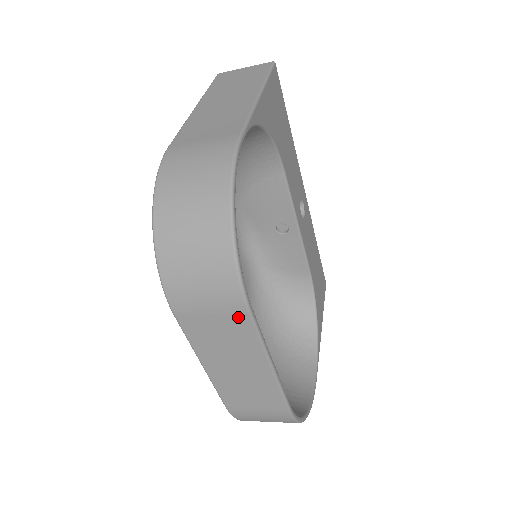
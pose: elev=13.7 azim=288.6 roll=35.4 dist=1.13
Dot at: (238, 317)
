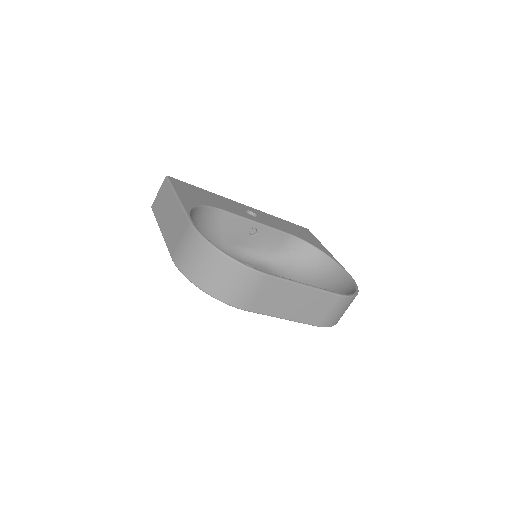
Dot at: (268, 282)
